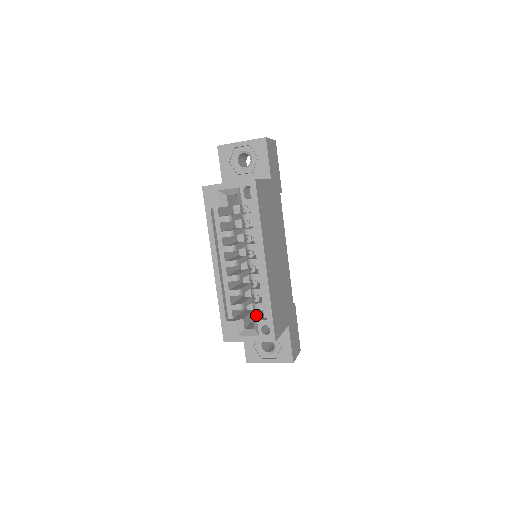
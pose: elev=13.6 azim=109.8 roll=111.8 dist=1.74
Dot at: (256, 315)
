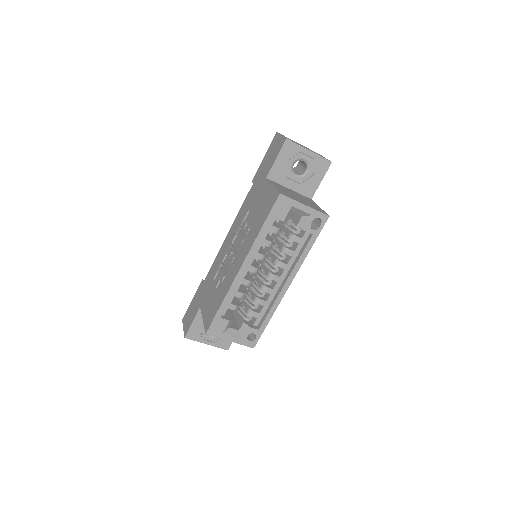
Dot at: (245, 319)
